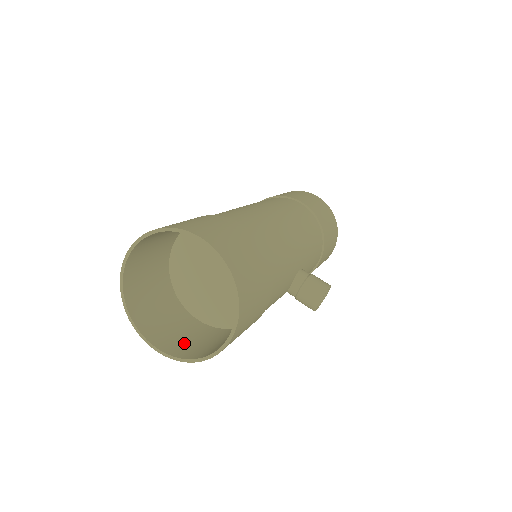
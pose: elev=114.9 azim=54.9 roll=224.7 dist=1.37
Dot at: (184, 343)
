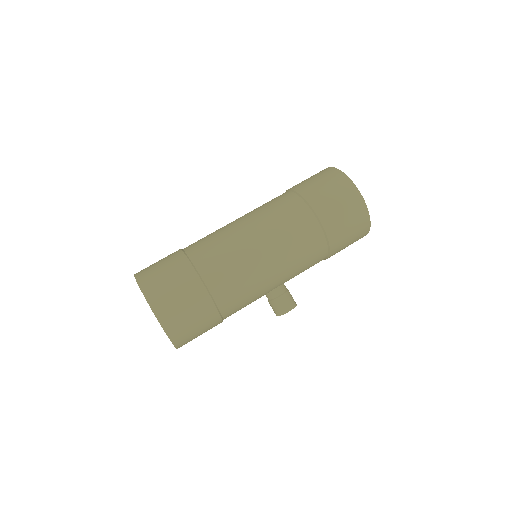
Dot at: occluded
